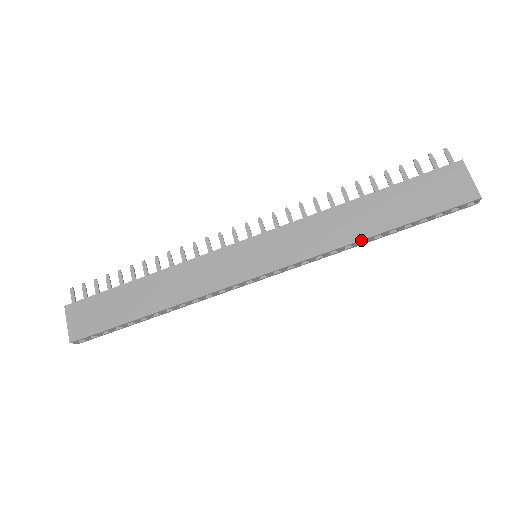
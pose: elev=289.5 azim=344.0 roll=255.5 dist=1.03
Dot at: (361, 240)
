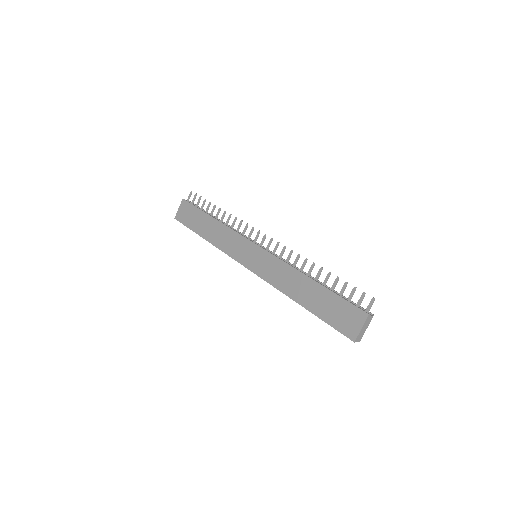
Dot at: (292, 299)
